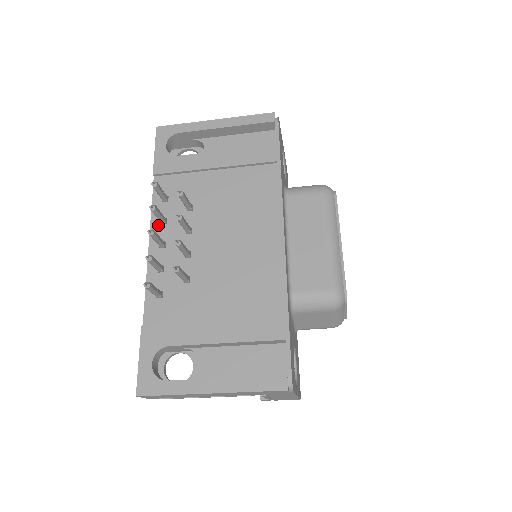
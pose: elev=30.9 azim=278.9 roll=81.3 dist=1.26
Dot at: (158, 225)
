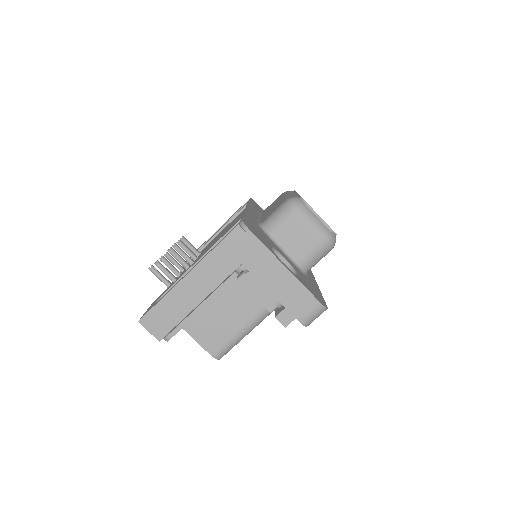
Dot at: occluded
